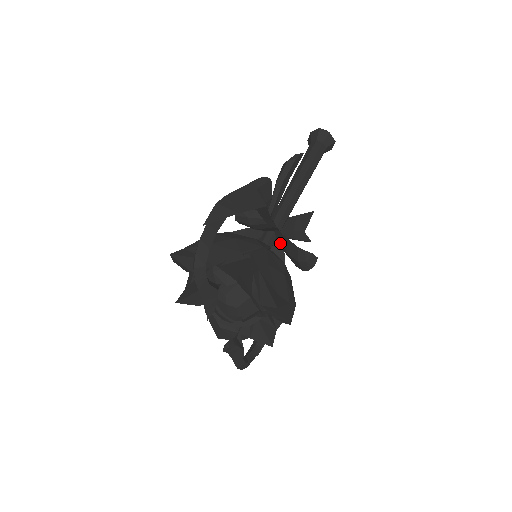
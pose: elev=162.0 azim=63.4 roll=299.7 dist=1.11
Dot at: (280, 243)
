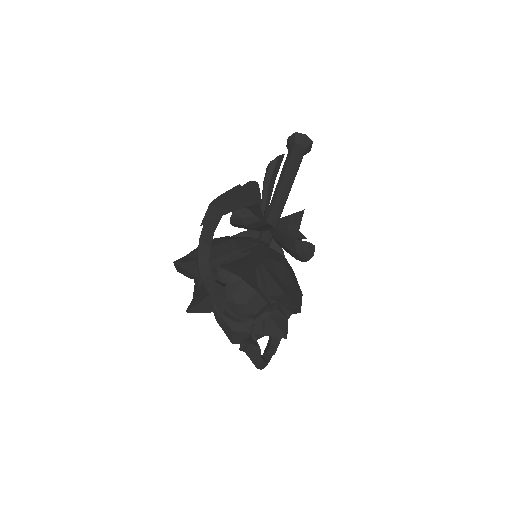
Dot at: (277, 240)
